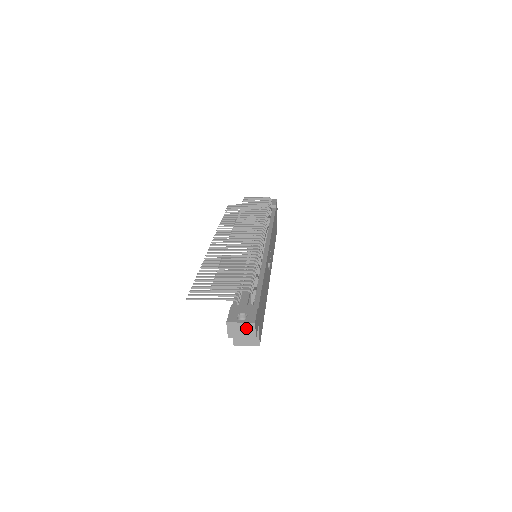
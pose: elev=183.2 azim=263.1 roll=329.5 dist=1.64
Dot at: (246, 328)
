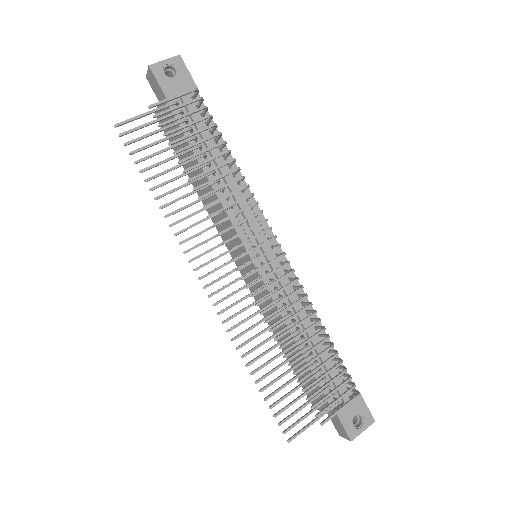
Dot at: occluded
